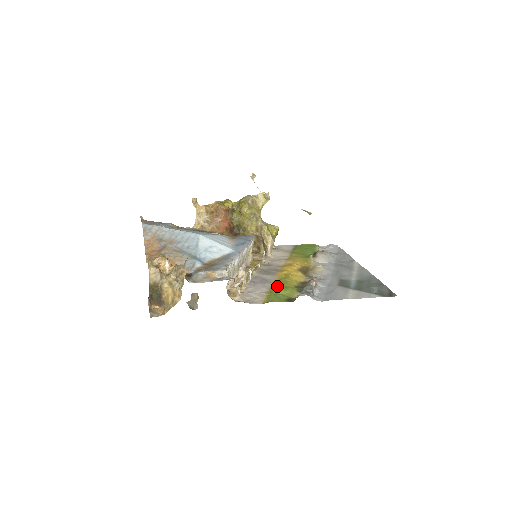
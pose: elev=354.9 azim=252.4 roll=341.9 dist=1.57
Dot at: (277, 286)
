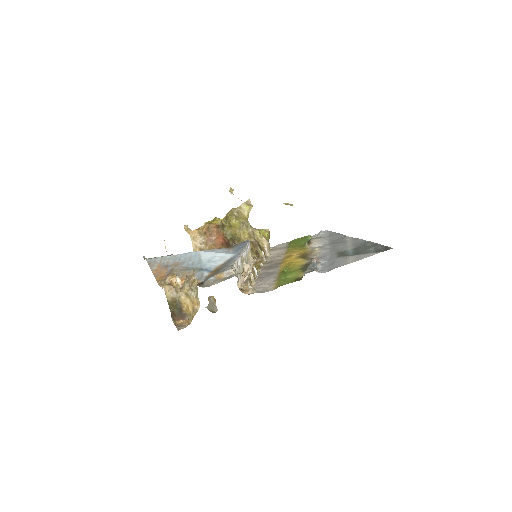
Dot at: (283, 273)
